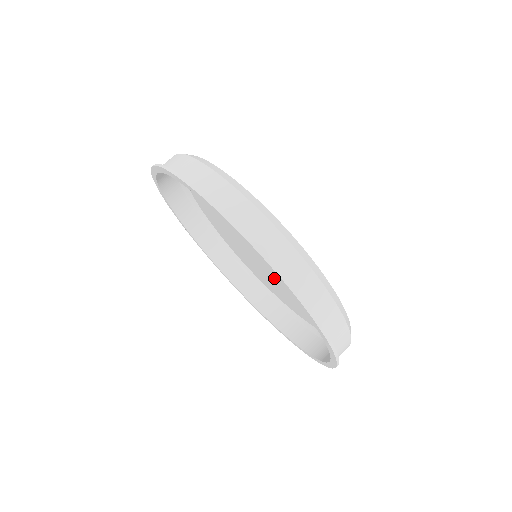
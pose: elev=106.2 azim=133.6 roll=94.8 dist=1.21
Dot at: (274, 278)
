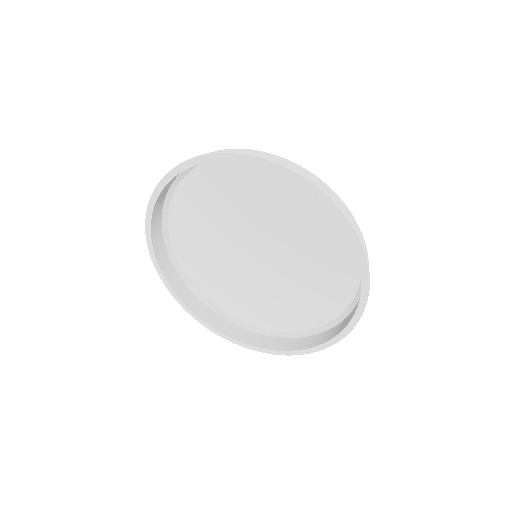
Dot at: (295, 271)
